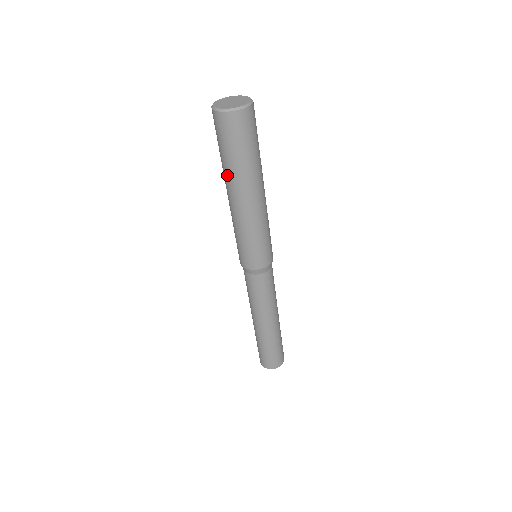
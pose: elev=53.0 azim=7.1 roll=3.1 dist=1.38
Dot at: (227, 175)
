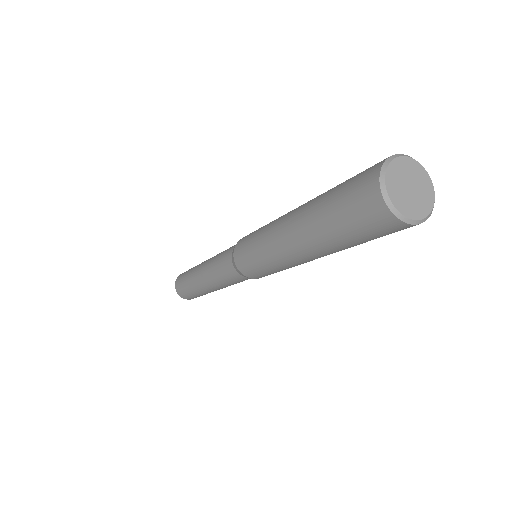
Dot at: (309, 217)
